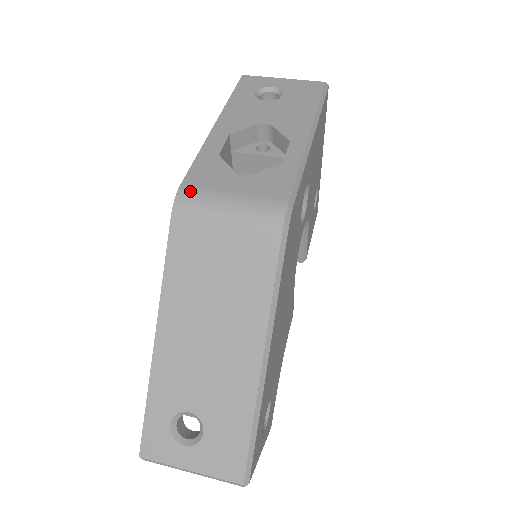
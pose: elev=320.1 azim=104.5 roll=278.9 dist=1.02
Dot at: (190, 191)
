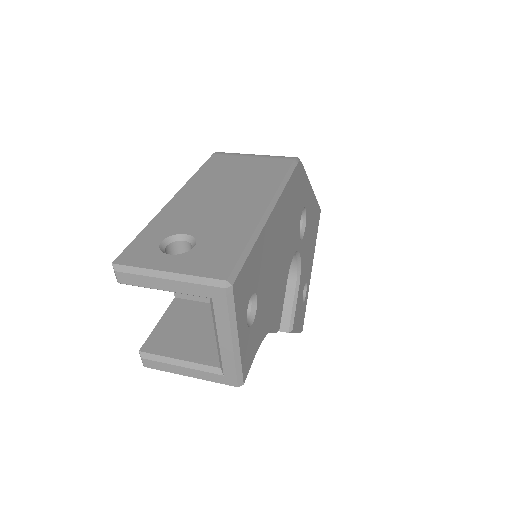
Dot at: occluded
